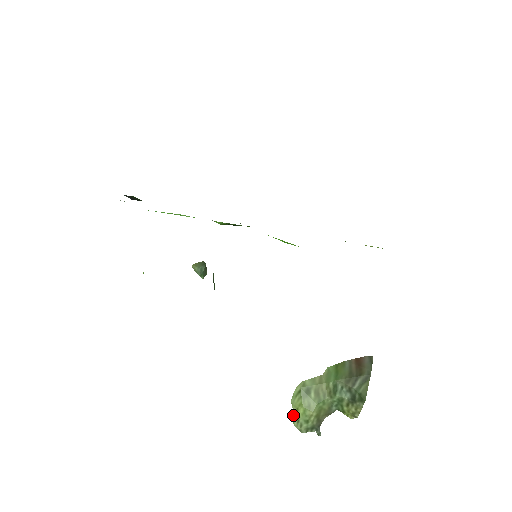
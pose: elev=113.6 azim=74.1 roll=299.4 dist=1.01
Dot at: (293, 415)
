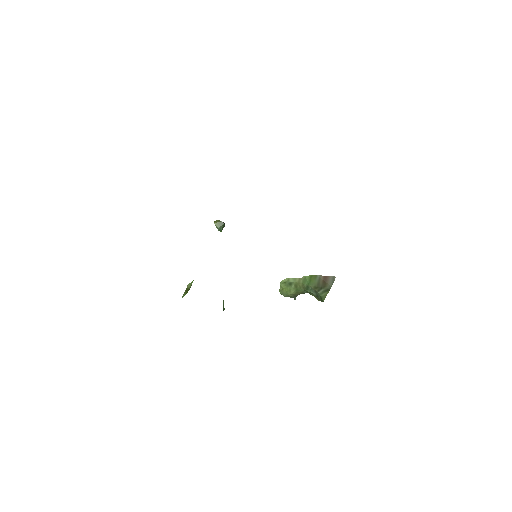
Dot at: (280, 290)
